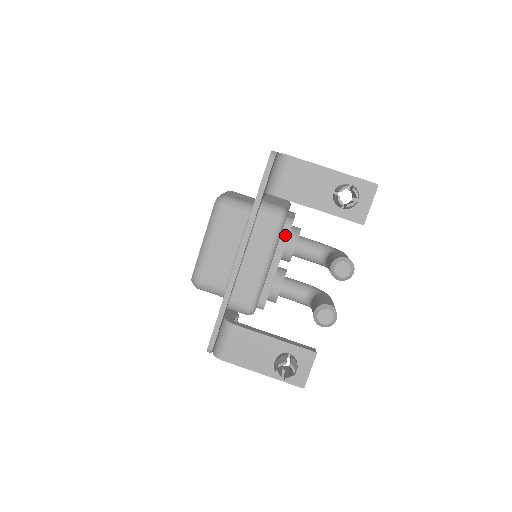
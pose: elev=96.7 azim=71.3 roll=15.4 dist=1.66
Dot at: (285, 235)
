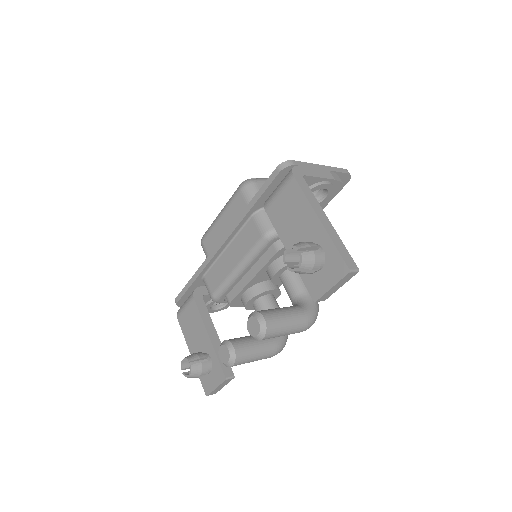
Dot at: (270, 255)
